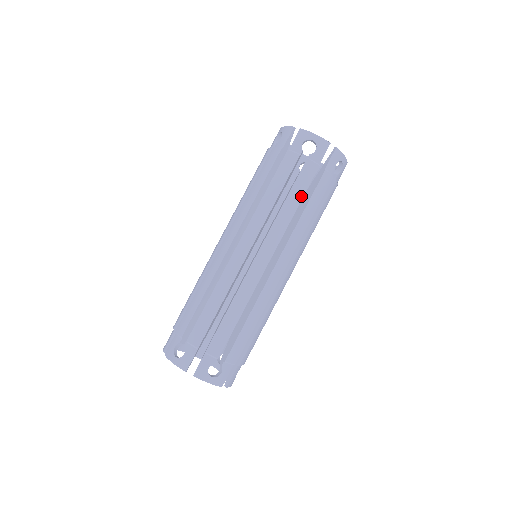
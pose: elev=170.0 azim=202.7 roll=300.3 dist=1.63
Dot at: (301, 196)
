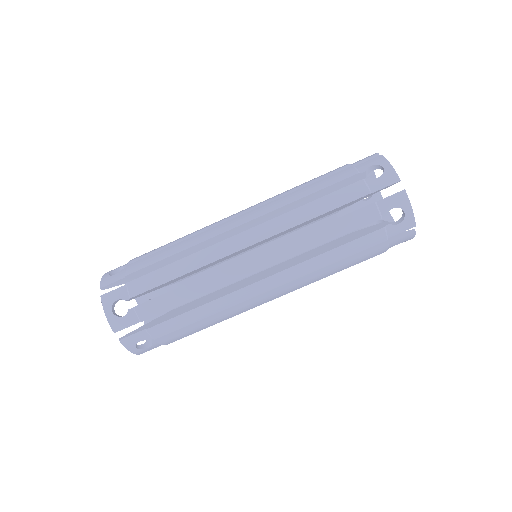
Dot at: (328, 209)
